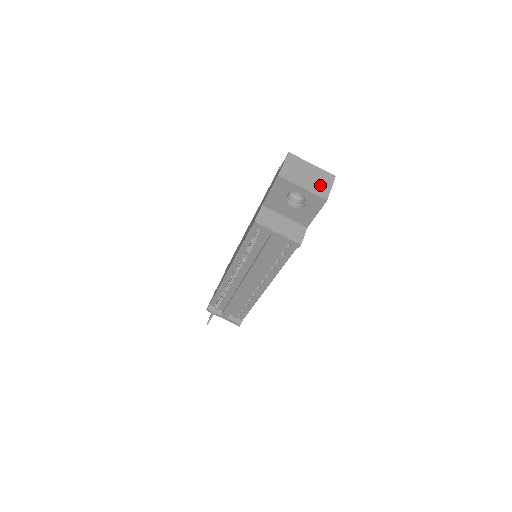
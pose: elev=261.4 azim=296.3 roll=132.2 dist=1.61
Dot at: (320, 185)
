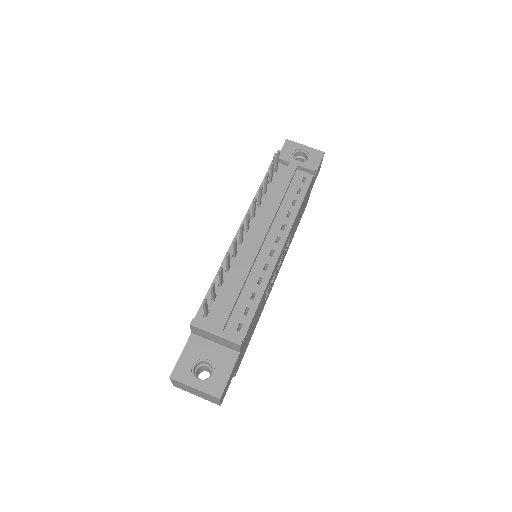
Dot at: occluded
